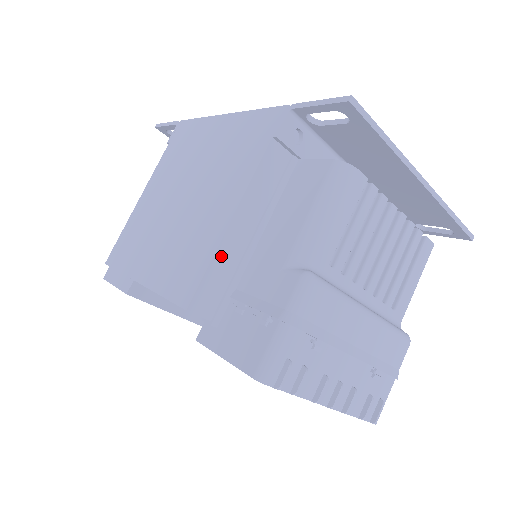
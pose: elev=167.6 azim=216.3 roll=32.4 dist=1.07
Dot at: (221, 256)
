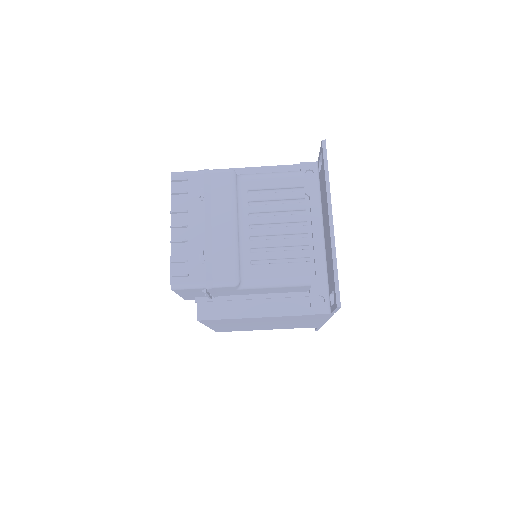
Dot at: occluded
